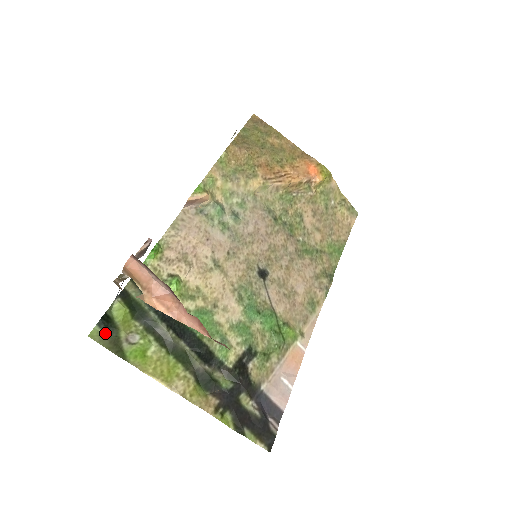
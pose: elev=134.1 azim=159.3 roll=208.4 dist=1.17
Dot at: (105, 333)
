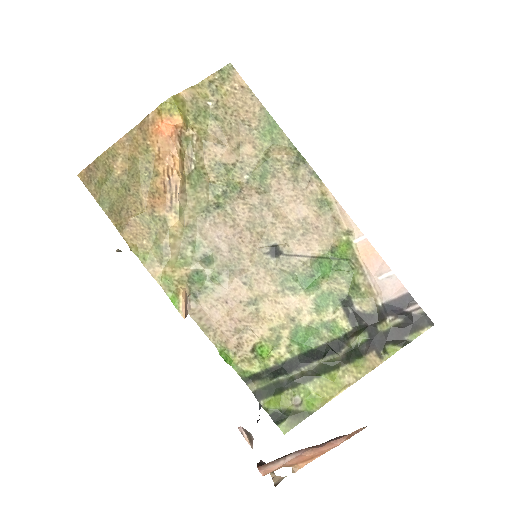
Dot at: (286, 420)
